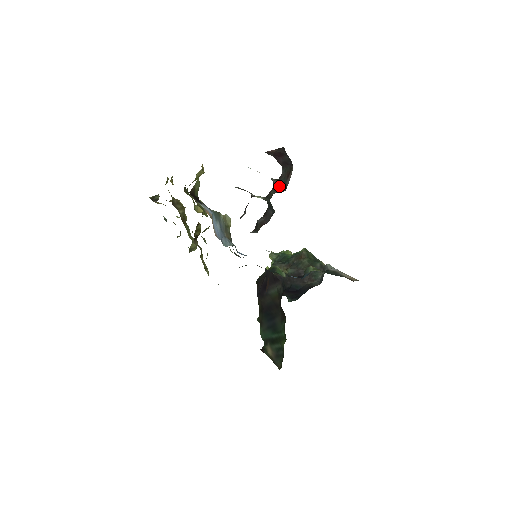
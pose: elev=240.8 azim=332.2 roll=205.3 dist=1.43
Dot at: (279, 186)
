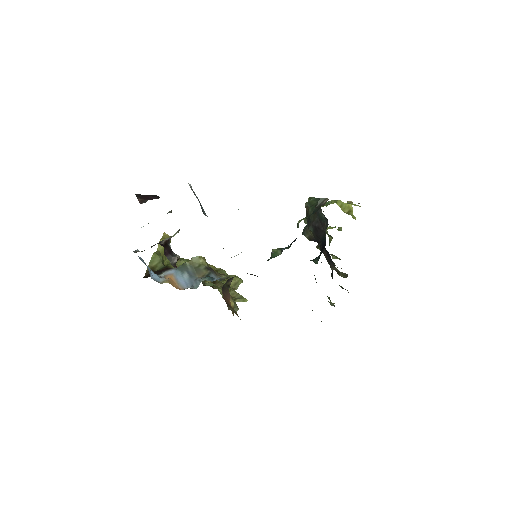
Dot at: occluded
